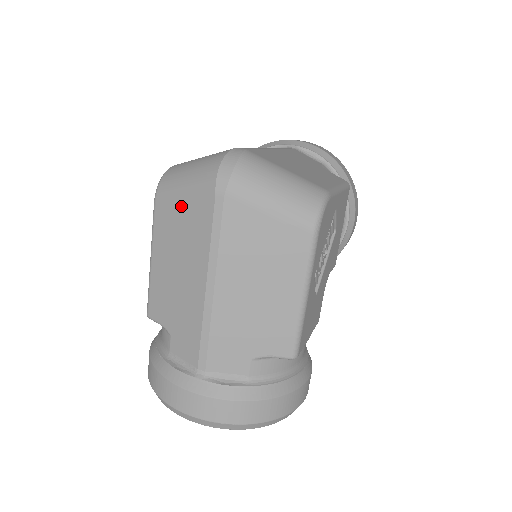
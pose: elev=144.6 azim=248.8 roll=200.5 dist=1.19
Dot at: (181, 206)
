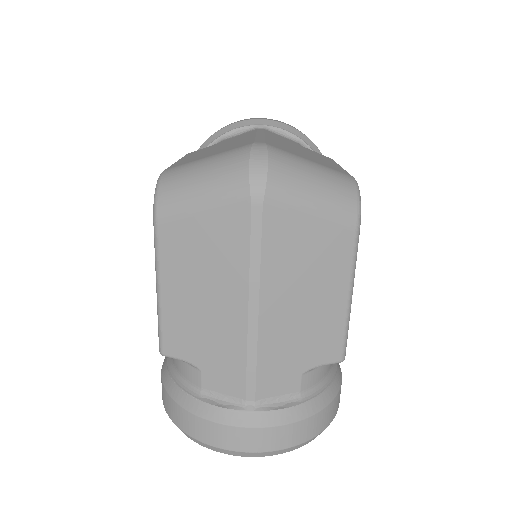
Dot at: (199, 222)
